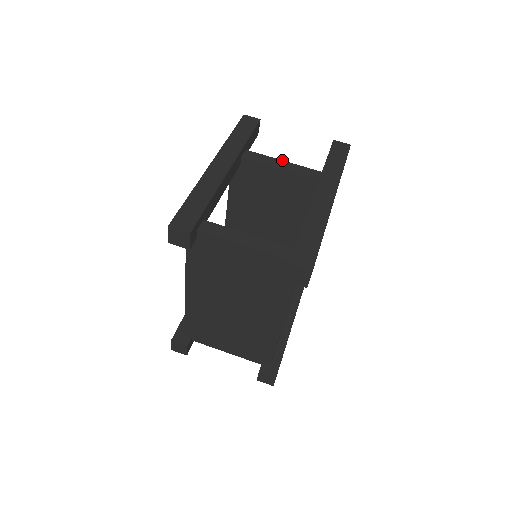
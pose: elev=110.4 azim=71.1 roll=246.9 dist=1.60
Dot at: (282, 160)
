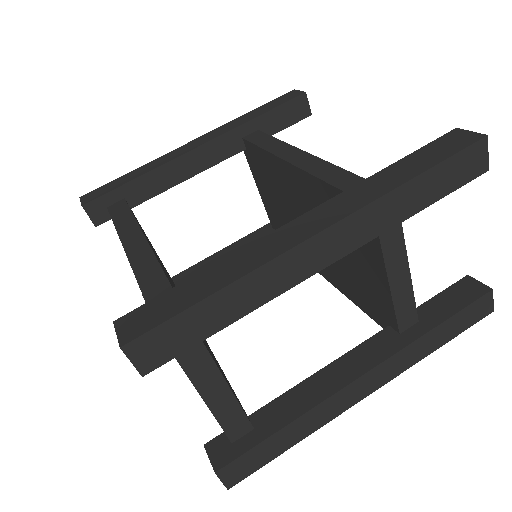
Dot at: occluded
